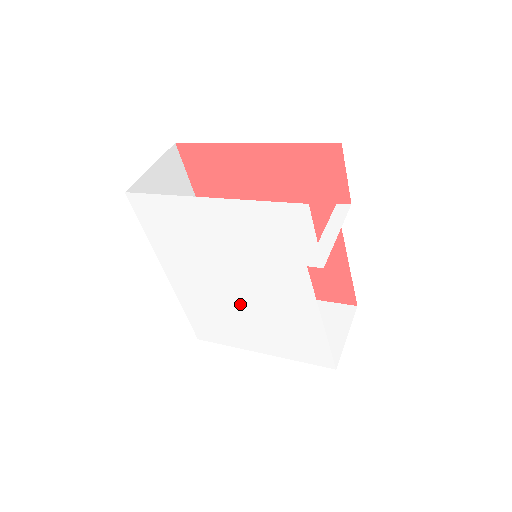
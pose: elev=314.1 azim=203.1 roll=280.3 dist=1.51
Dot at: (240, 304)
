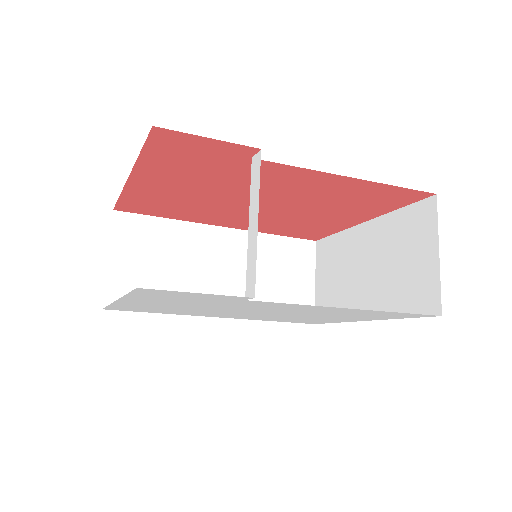
Dot at: (281, 315)
